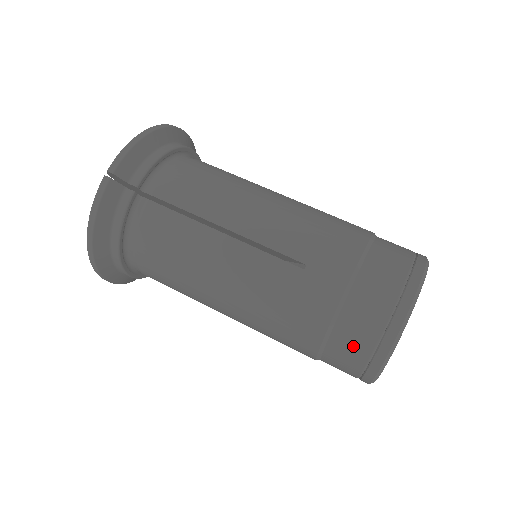
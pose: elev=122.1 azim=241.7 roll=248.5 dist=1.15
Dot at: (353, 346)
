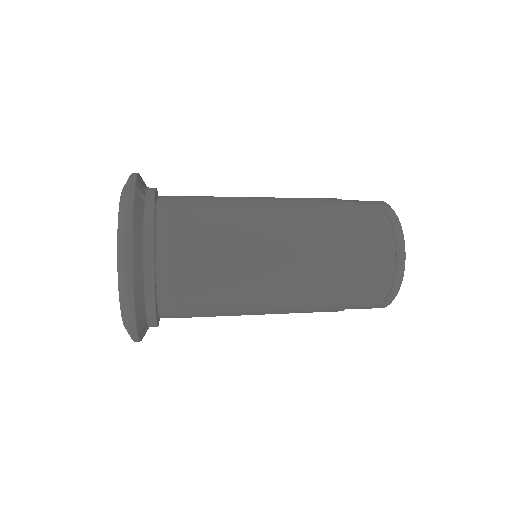
Dot at: (380, 245)
